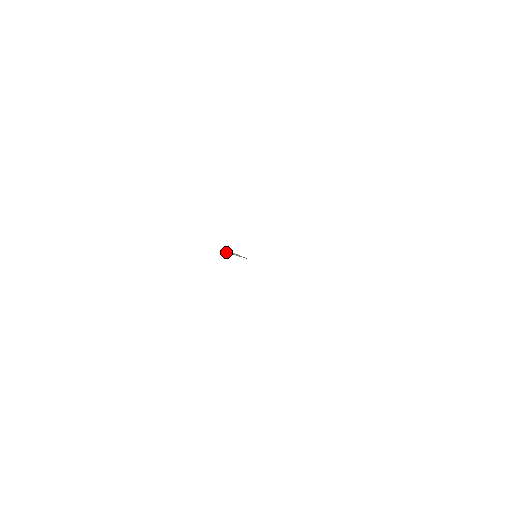
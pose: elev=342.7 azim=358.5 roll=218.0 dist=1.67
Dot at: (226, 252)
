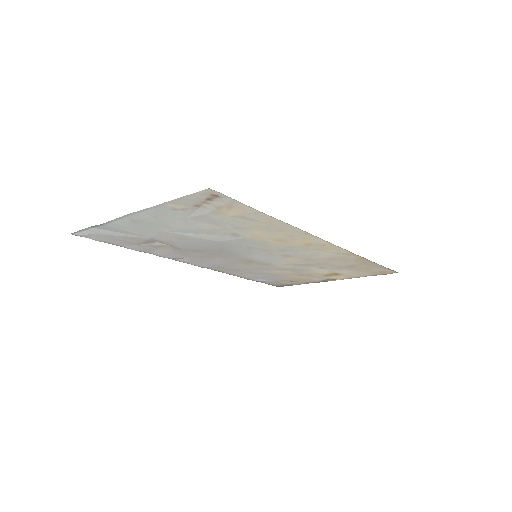
Dot at: (167, 245)
